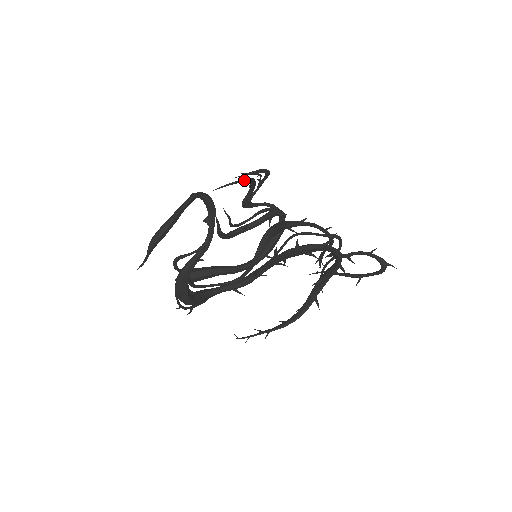
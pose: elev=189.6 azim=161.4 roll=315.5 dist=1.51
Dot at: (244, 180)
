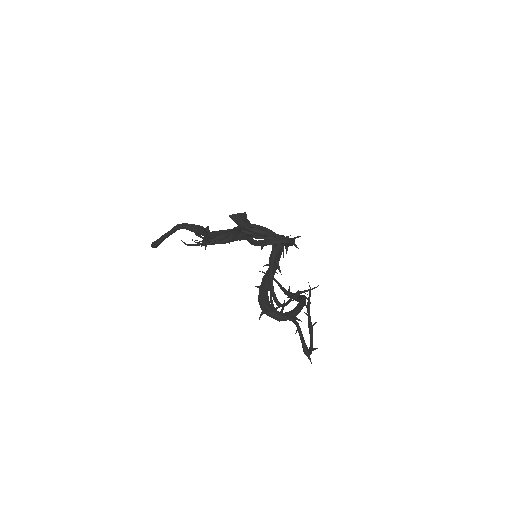
Dot at: (199, 245)
